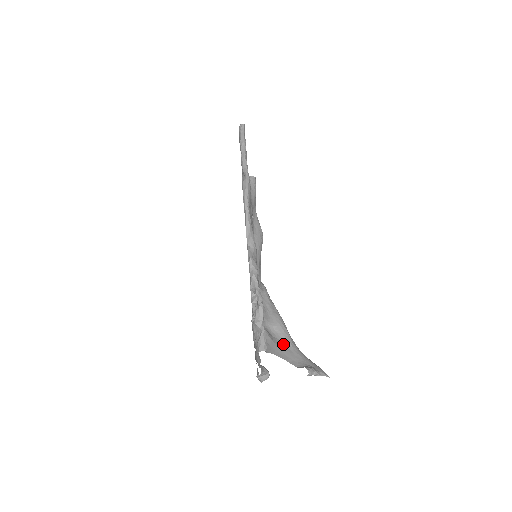
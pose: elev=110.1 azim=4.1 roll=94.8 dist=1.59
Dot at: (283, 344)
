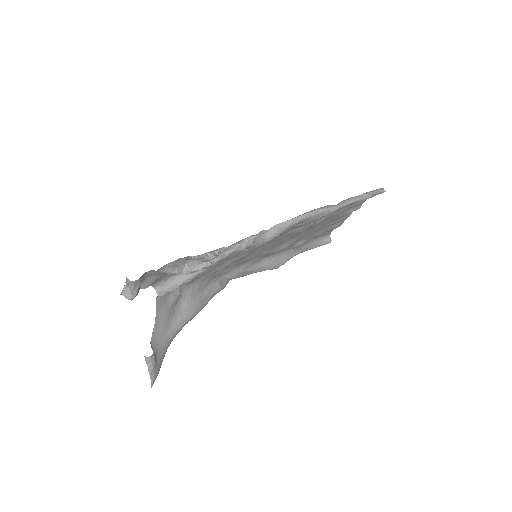
Dot at: (171, 320)
